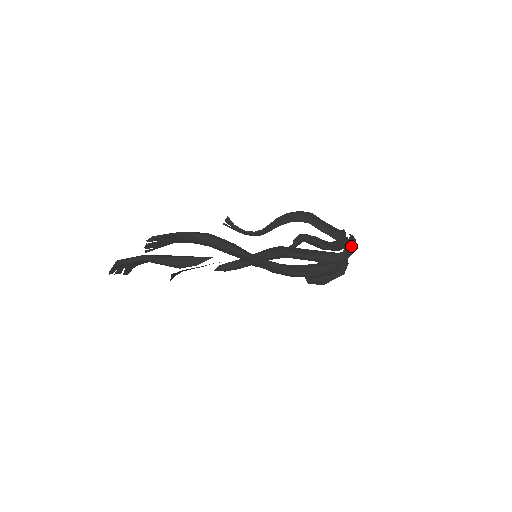
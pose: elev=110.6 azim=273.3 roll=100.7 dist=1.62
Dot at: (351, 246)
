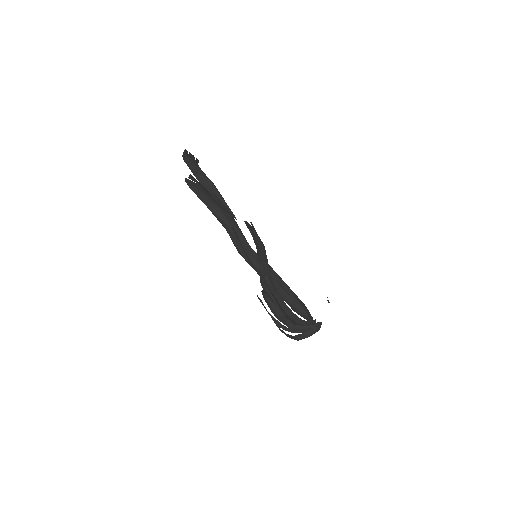
Dot at: (295, 338)
